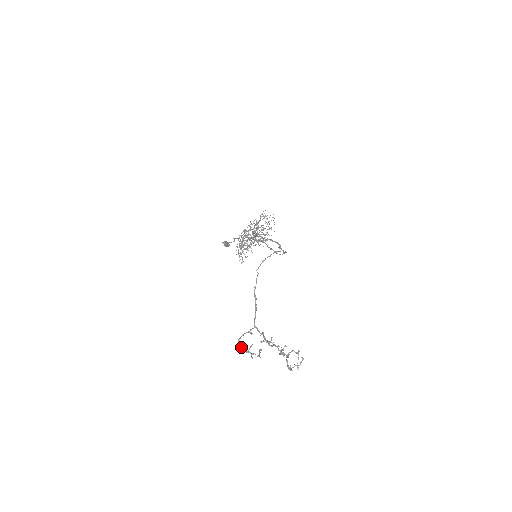
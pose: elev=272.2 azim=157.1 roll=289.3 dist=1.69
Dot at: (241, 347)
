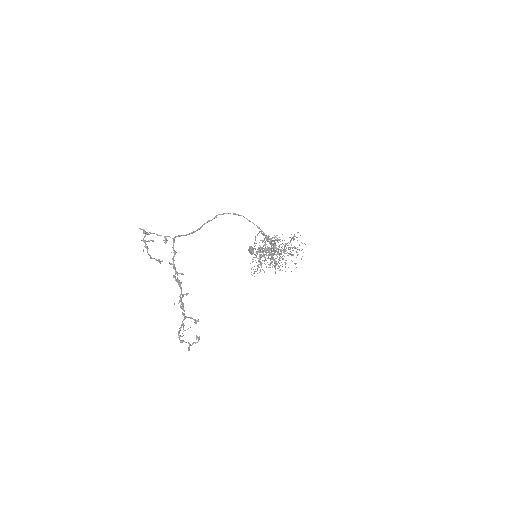
Dot at: (142, 229)
